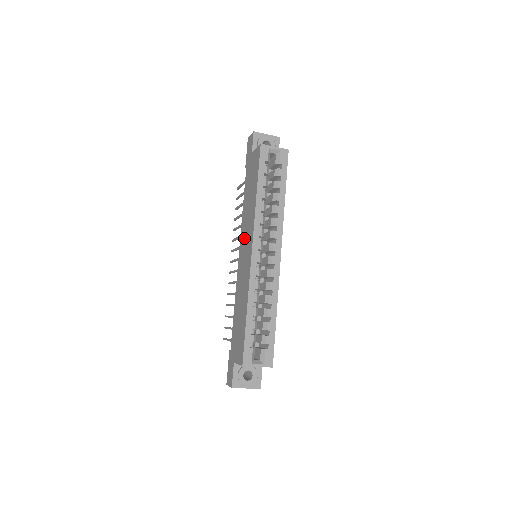
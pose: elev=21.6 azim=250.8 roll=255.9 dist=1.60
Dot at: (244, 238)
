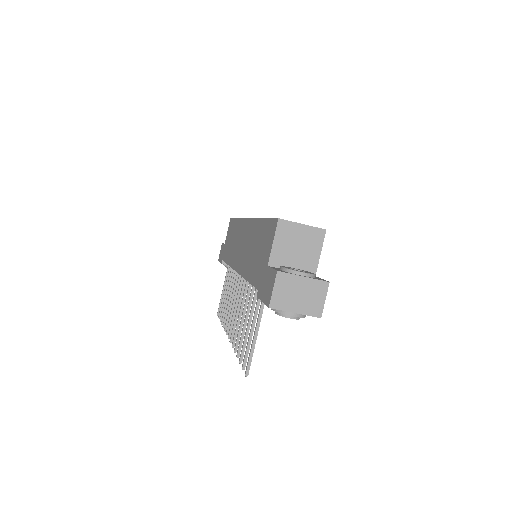
Dot at: (236, 250)
